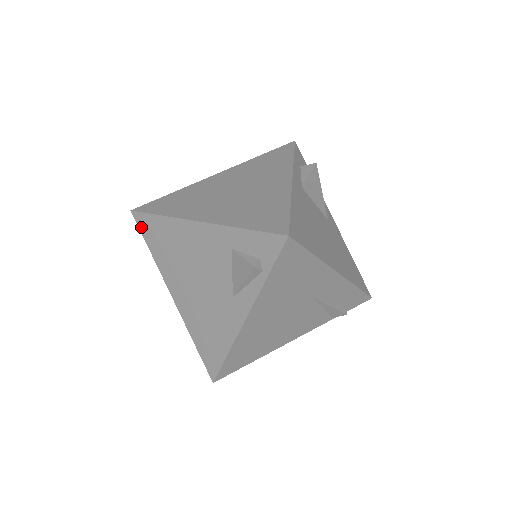
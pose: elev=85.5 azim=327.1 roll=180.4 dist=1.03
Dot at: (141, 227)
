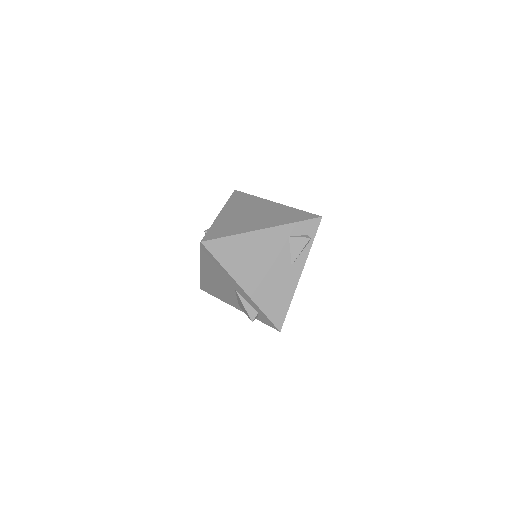
Dot at: (212, 250)
